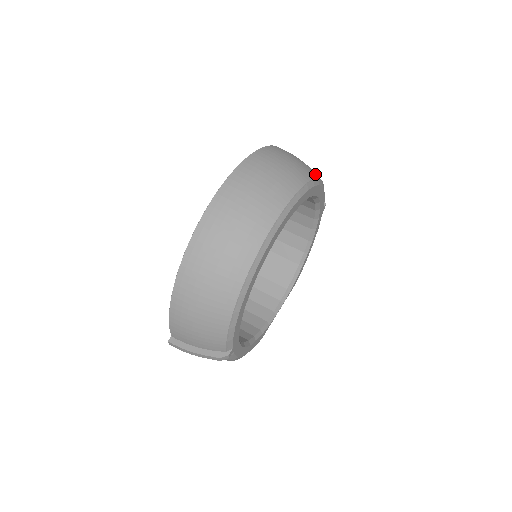
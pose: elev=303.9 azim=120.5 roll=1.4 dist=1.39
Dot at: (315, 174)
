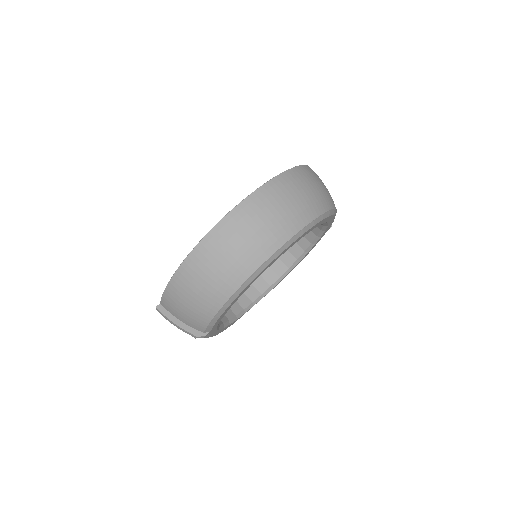
Dot at: (333, 204)
